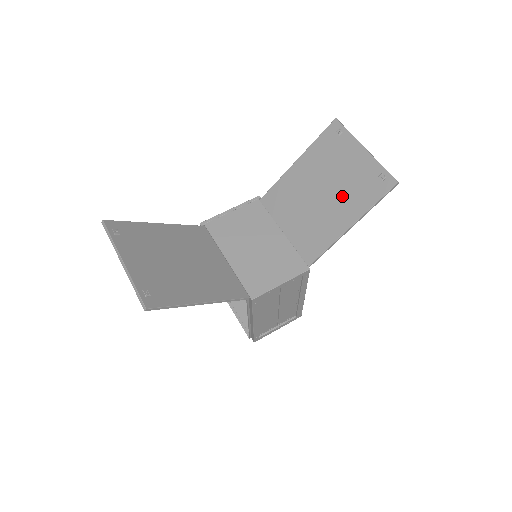
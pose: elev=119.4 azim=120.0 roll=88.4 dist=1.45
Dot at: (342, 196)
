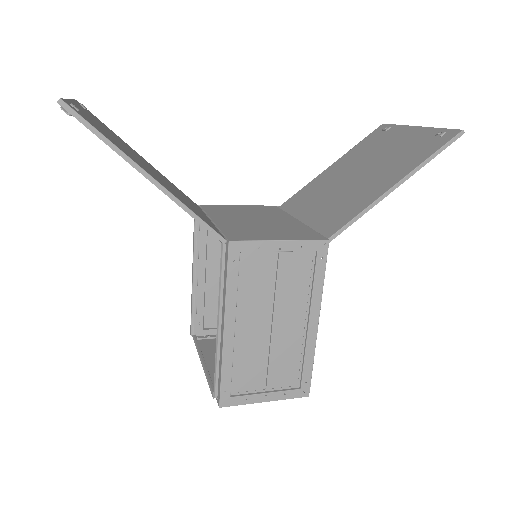
Dot at: (385, 166)
